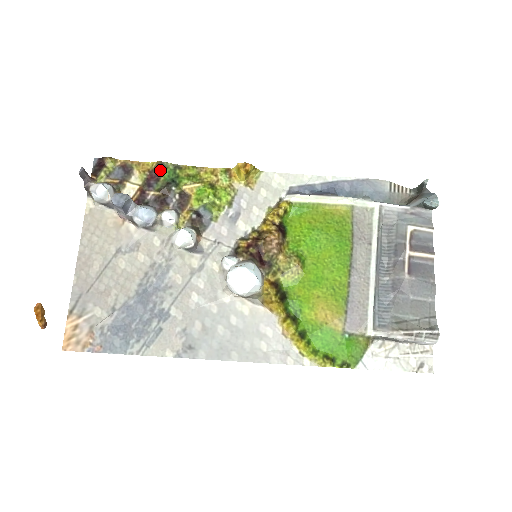
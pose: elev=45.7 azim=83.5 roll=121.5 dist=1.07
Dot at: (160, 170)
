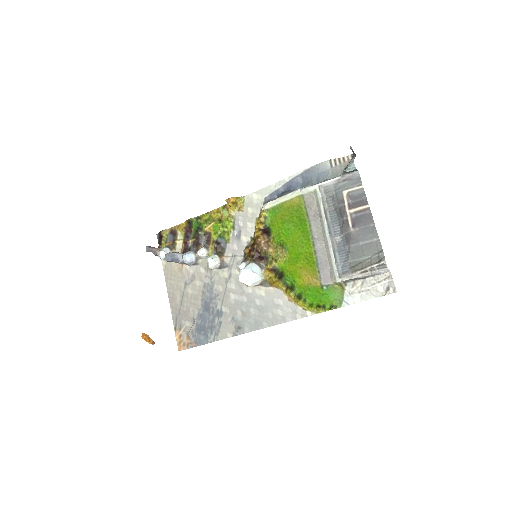
Dot at: (190, 225)
